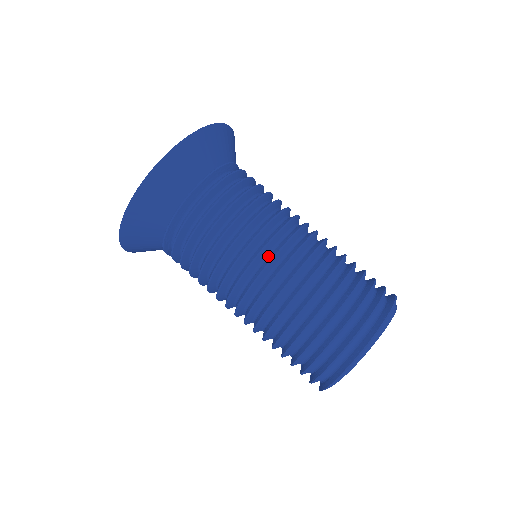
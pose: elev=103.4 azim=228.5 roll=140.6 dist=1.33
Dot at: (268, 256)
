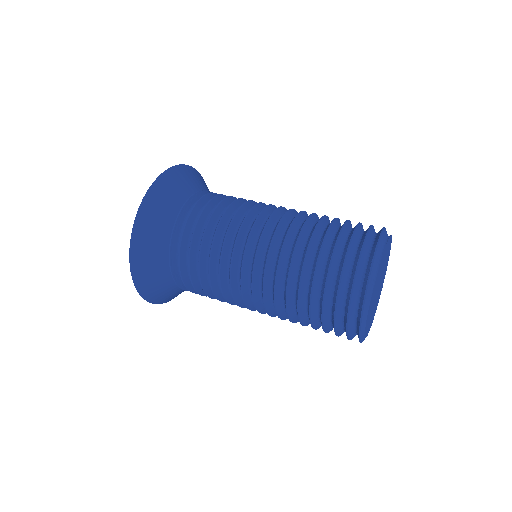
Dot at: (252, 261)
